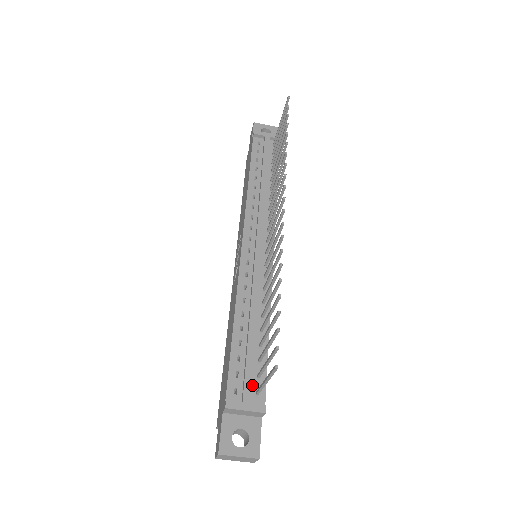
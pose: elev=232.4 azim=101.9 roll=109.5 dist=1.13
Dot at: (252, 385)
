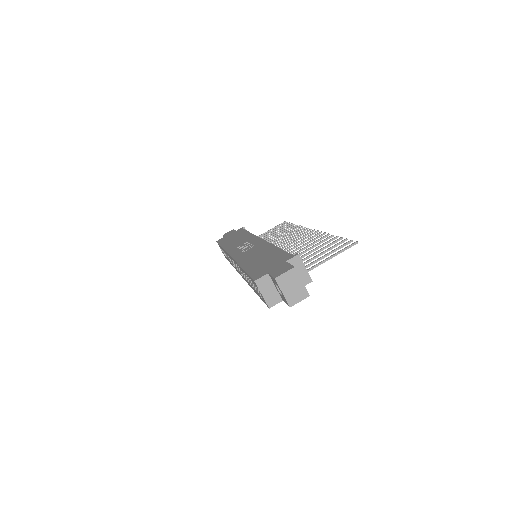
Dot at: occluded
